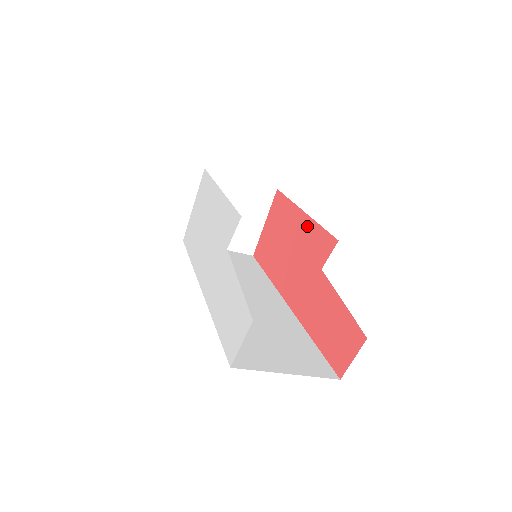
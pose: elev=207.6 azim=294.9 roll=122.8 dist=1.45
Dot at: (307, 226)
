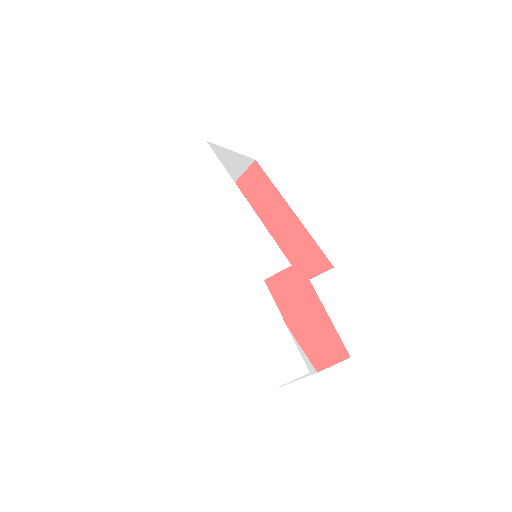
Dot at: (296, 230)
